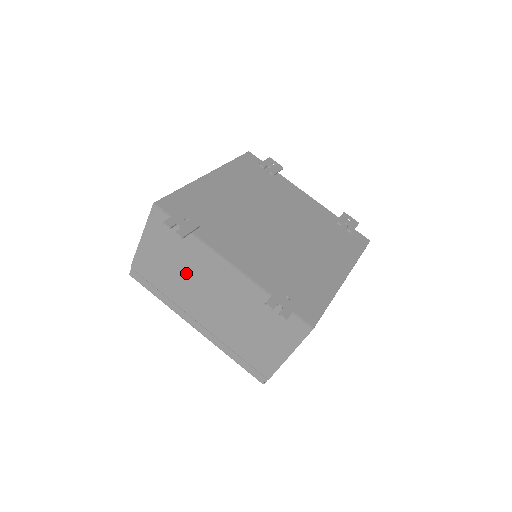
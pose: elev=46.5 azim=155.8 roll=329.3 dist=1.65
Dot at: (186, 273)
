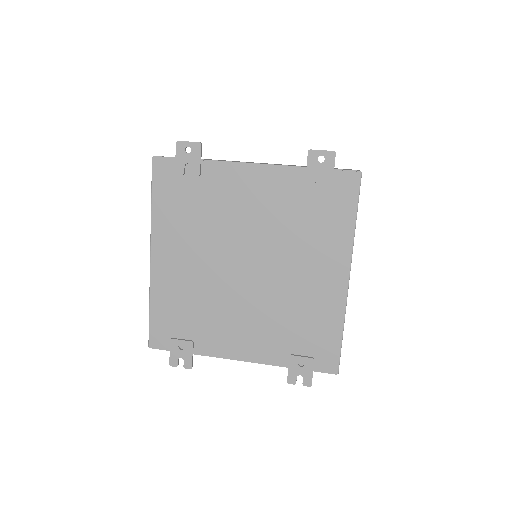
Dot at: occluded
